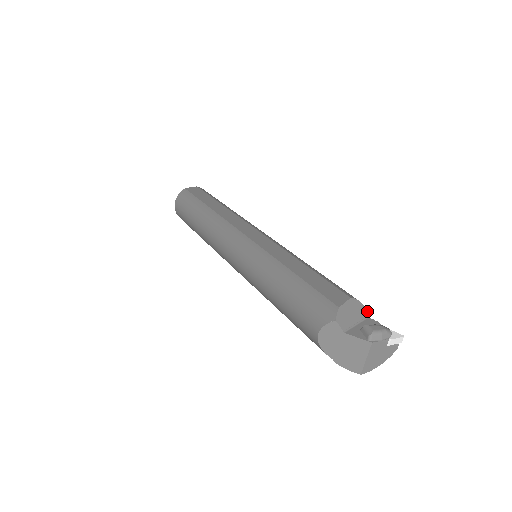
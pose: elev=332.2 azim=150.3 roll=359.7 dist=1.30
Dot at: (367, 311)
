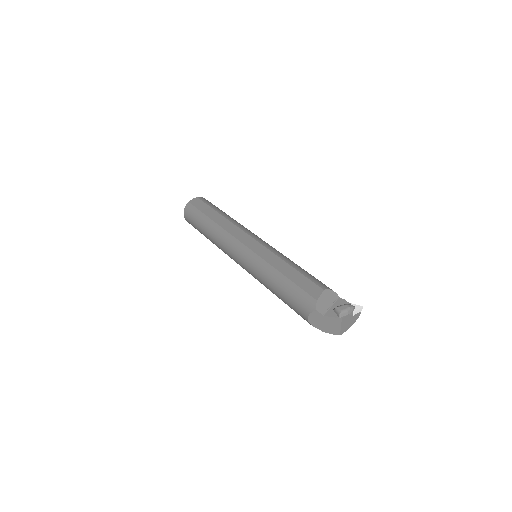
Dot at: (337, 294)
